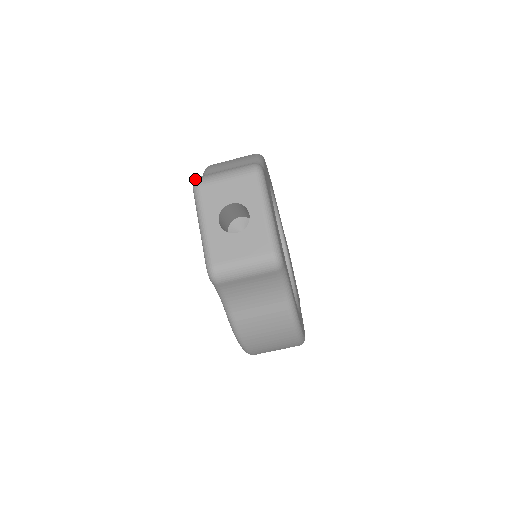
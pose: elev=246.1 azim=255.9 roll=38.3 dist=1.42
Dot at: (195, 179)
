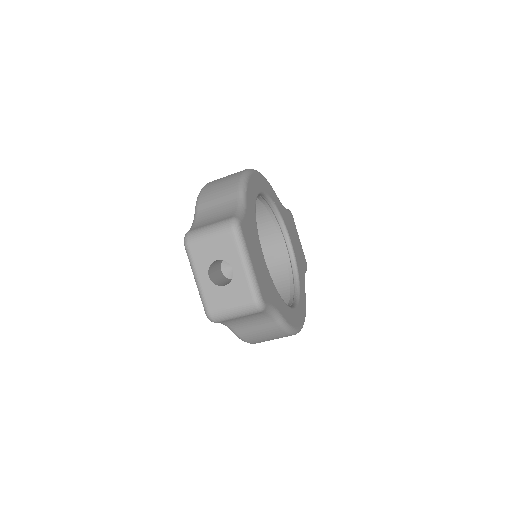
Dot at: (185, 236)
